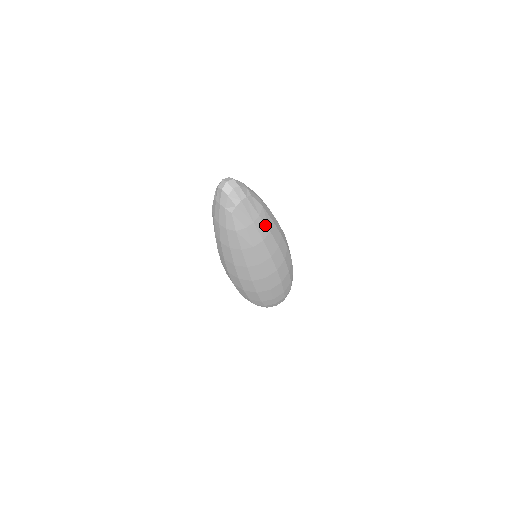
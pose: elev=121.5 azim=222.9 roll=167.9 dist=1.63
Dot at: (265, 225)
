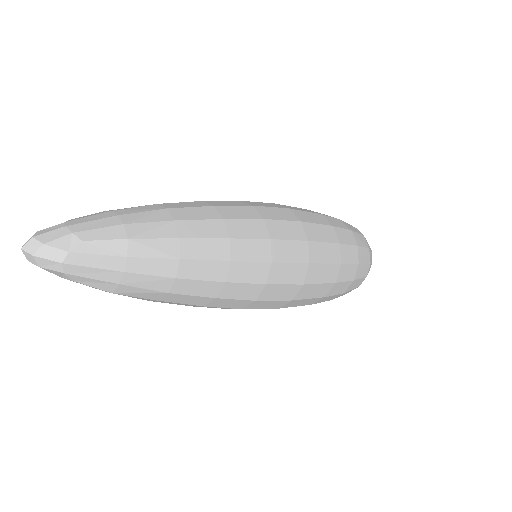
Dot at: (158, 259)
